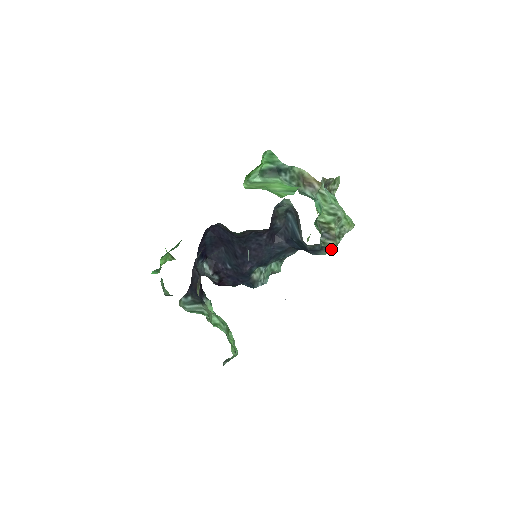
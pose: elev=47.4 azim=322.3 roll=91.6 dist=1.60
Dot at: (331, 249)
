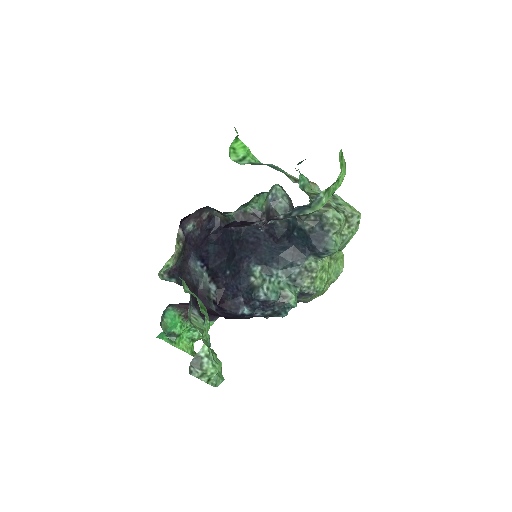
Dot at: (332, 226)
